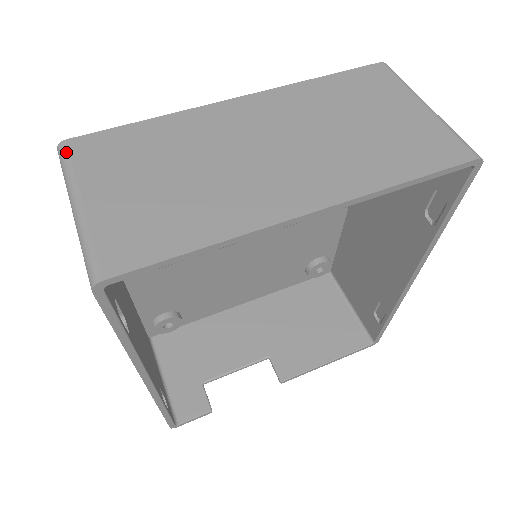
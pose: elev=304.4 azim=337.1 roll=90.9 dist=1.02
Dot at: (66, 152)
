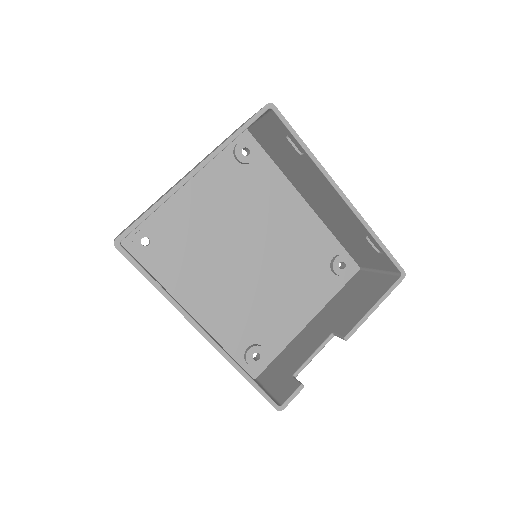
Dot at: occluded
